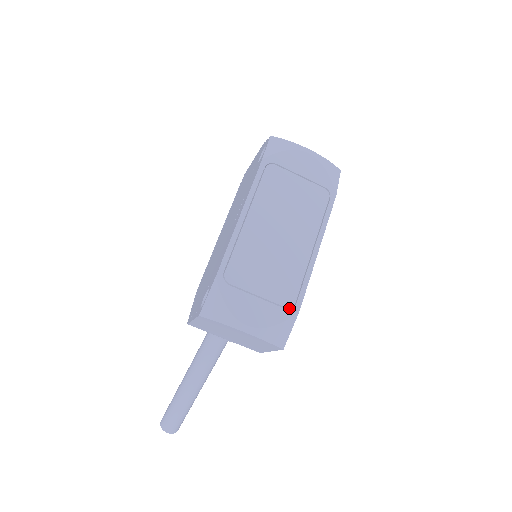
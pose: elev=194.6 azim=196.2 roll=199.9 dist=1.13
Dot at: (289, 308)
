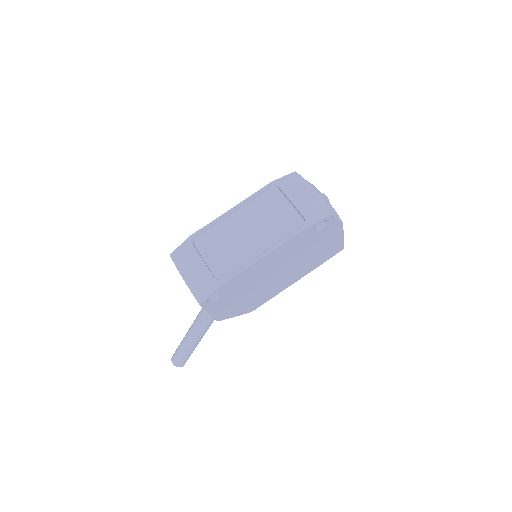
Dot at: occluded
